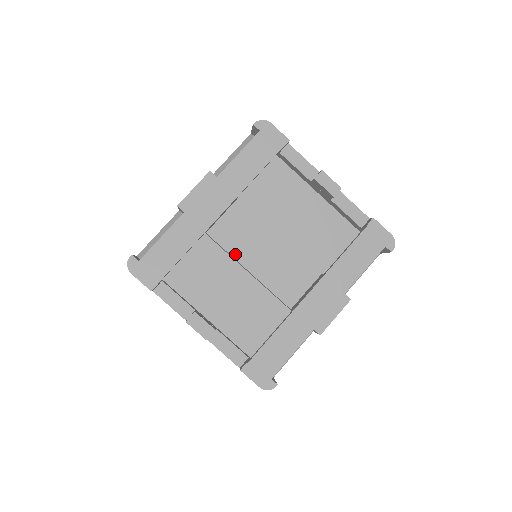
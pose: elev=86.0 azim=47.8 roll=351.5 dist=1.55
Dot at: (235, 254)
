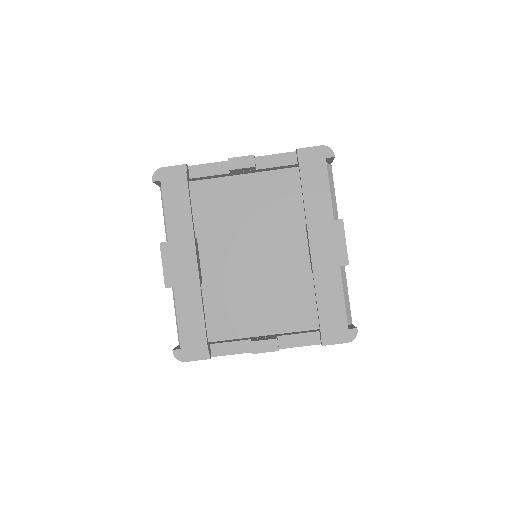
Dot at: (236, 276)
